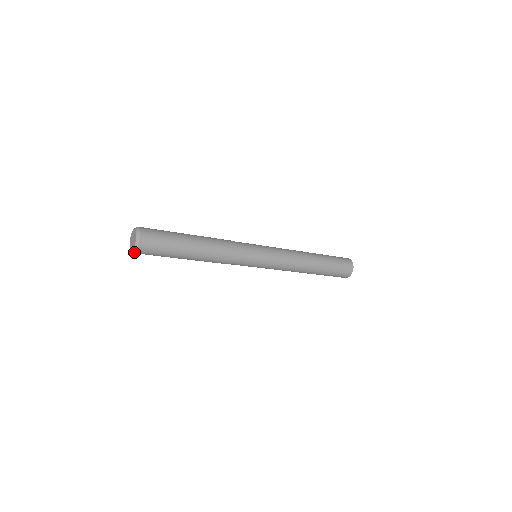
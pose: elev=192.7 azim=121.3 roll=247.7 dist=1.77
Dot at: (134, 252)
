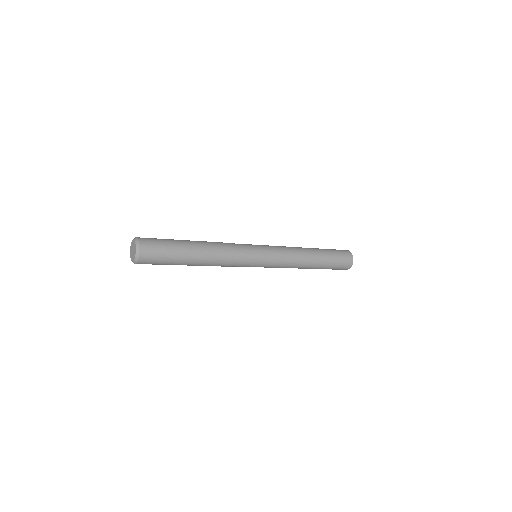
Dot at: (137, 257)
